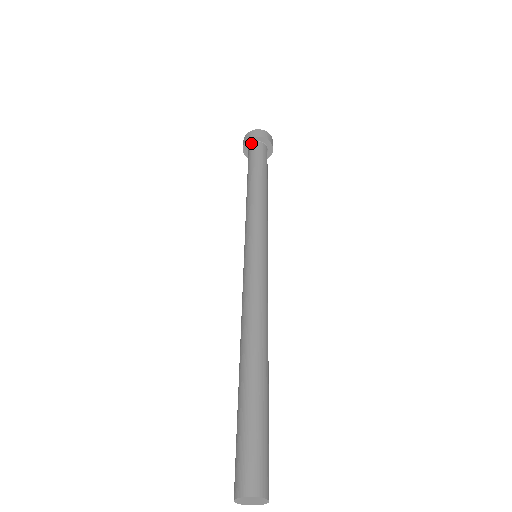
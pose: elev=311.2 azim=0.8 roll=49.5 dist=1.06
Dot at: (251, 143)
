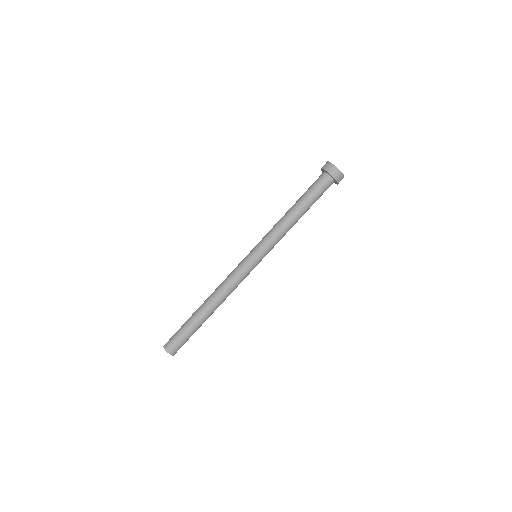
Dot at: (325, 172)
